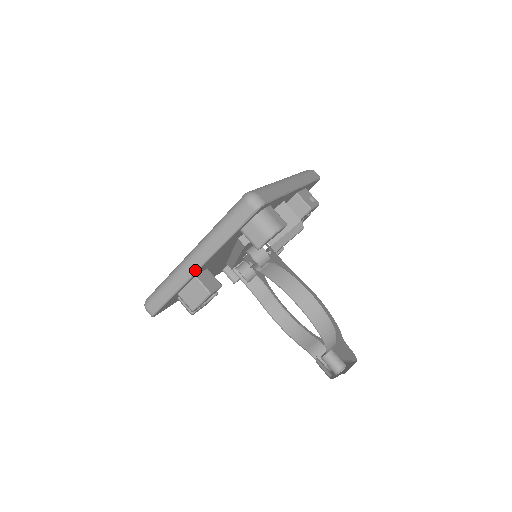
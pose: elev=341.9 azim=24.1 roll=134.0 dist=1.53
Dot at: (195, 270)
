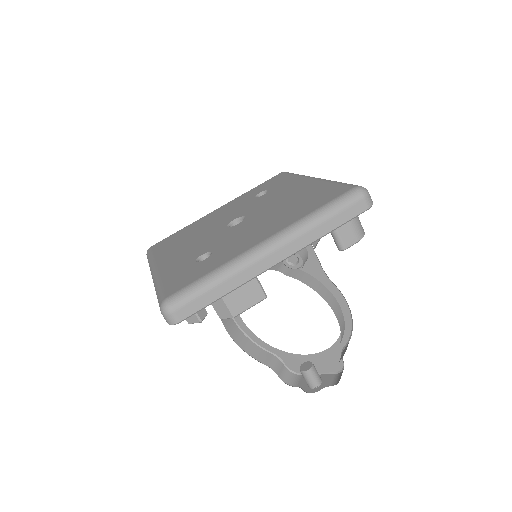
Dot at: (271, 265)
